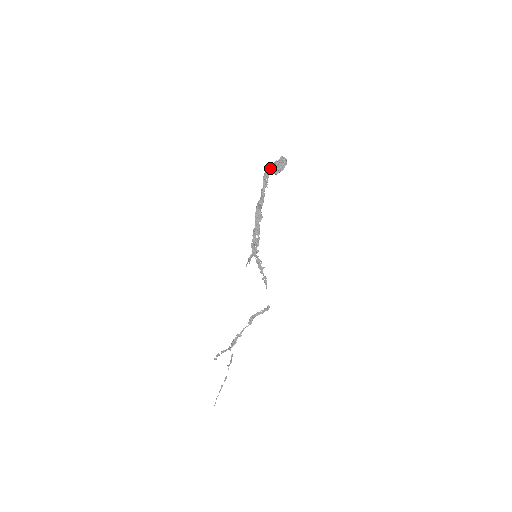
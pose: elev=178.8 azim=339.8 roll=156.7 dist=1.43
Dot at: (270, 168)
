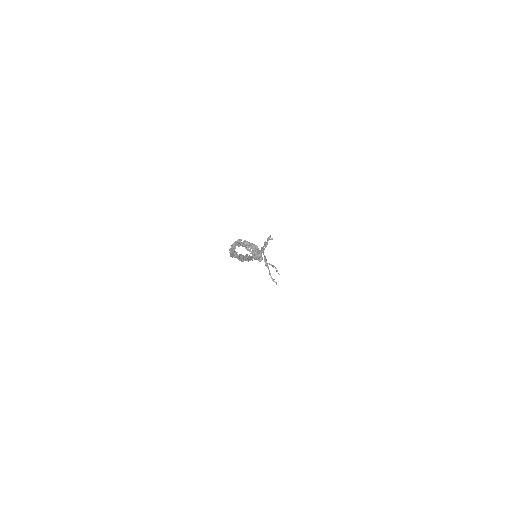
Dot at: (232, 252)
